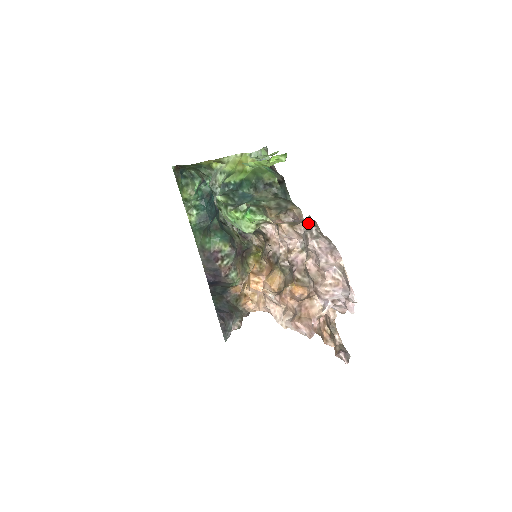
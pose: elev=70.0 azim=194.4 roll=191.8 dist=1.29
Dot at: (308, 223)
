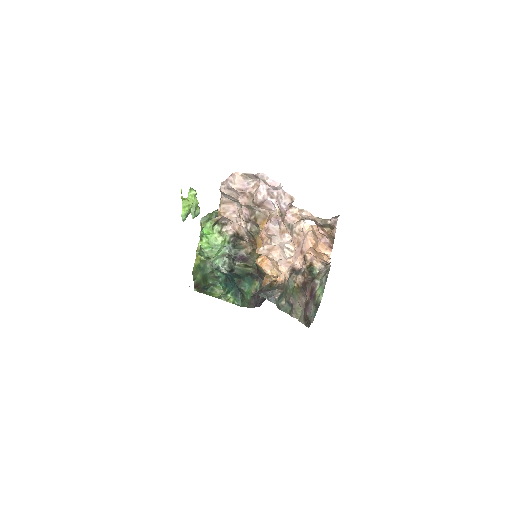
Dot at: occluded
